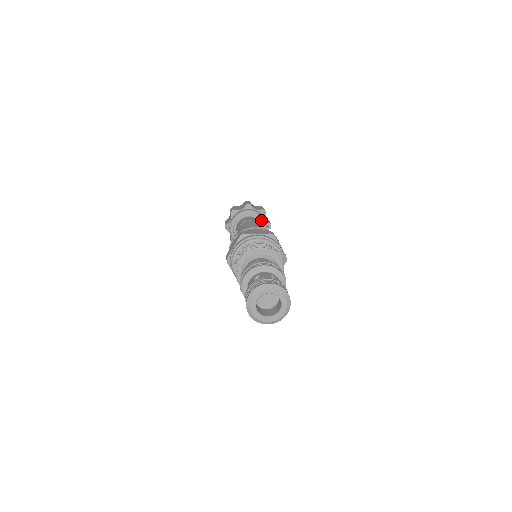
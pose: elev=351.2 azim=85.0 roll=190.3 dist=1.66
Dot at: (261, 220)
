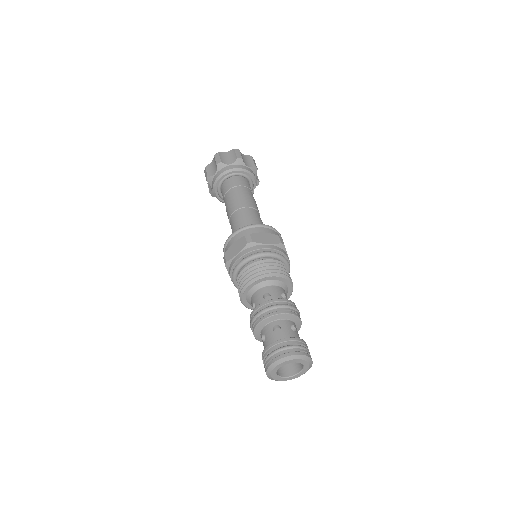
Dot at: (252, 180)
